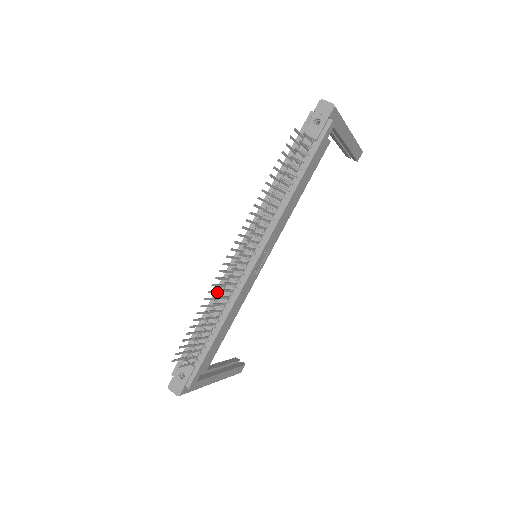
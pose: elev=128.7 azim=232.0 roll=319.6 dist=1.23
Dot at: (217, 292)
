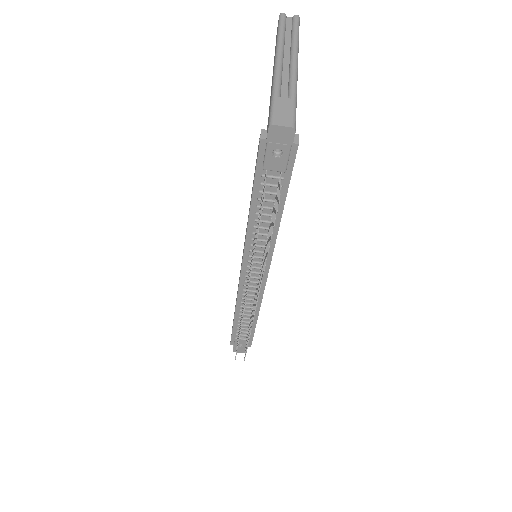
Dot at: occluded
